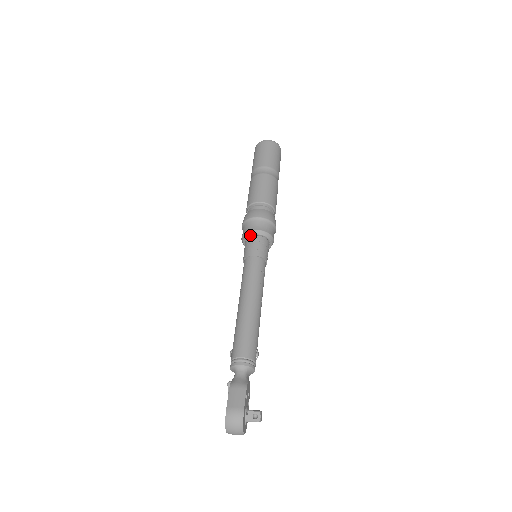
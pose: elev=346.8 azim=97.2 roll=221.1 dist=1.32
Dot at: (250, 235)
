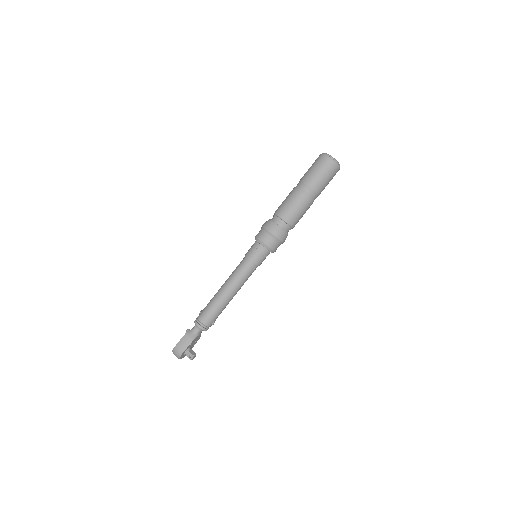
Dot at: (258, 242)
